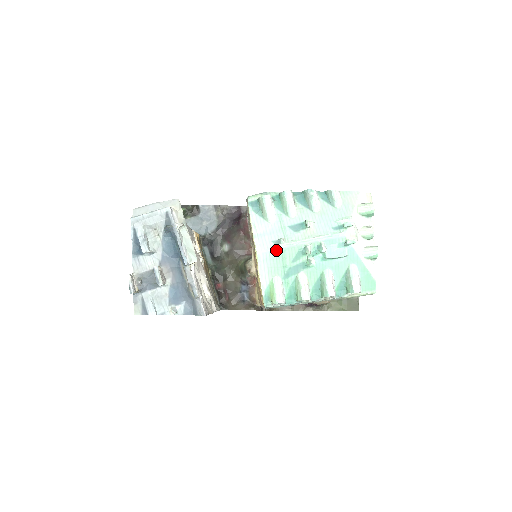
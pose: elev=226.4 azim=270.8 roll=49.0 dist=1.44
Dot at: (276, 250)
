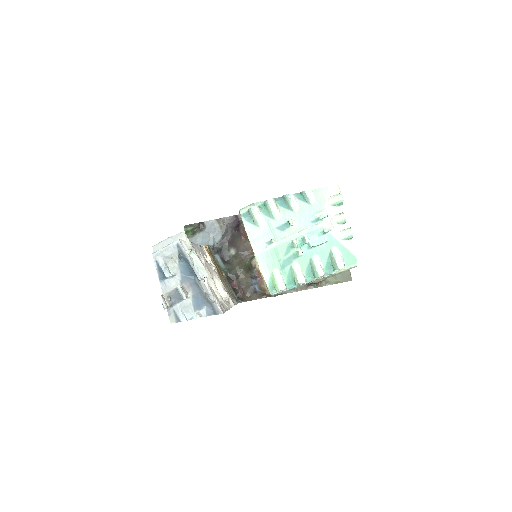
Dot at: (270, 249)
